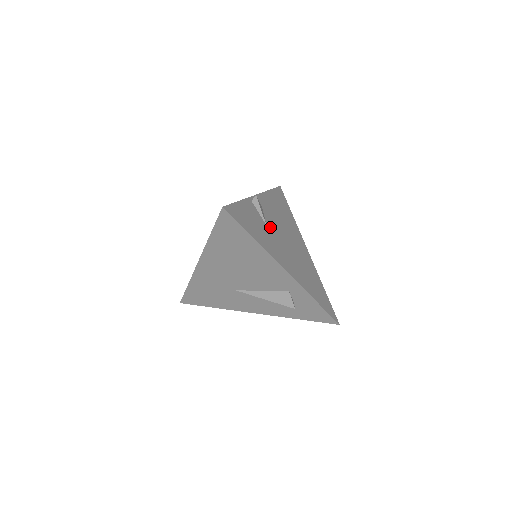
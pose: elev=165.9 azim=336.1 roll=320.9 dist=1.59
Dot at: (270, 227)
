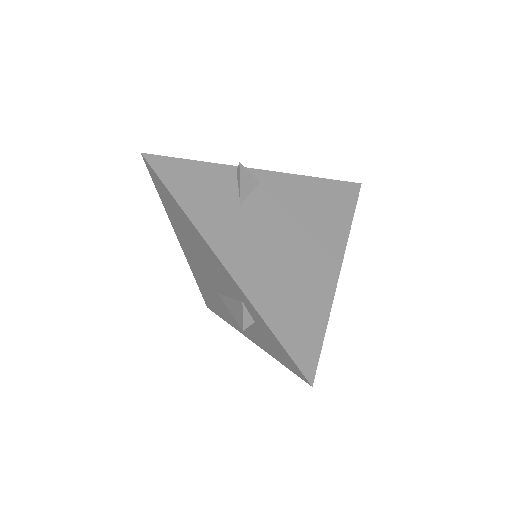
Dot at: (250, 208)
